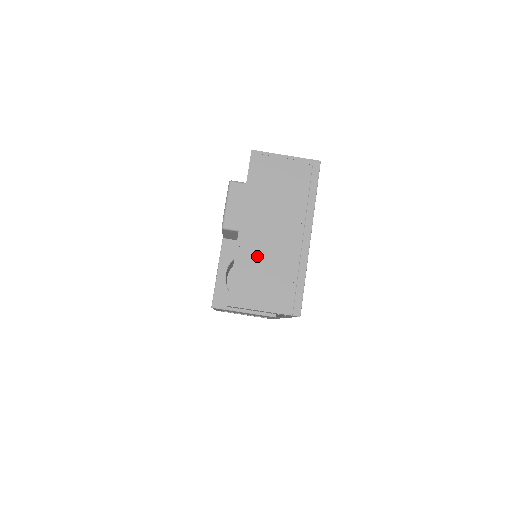
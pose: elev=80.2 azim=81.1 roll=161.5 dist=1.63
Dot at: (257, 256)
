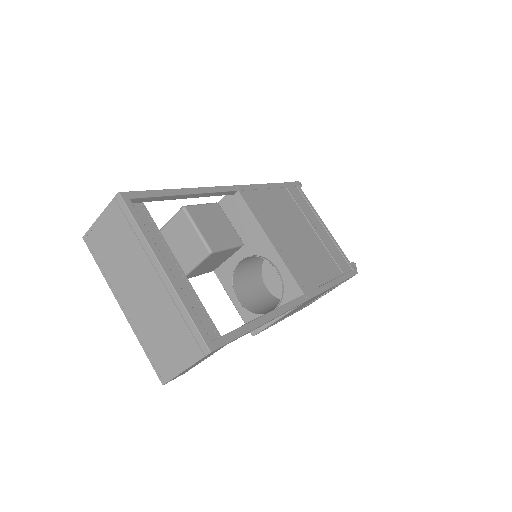
Dot at: (147, 324)
